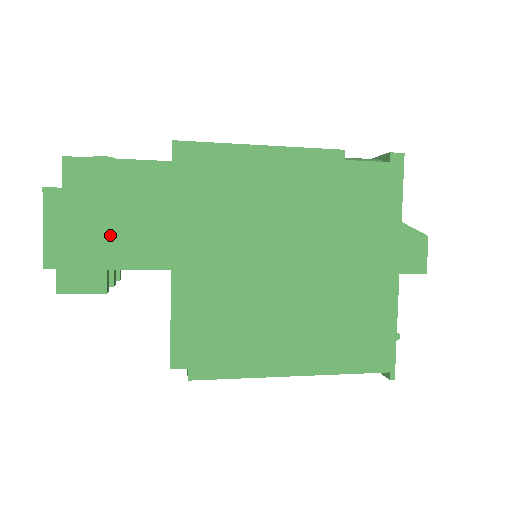
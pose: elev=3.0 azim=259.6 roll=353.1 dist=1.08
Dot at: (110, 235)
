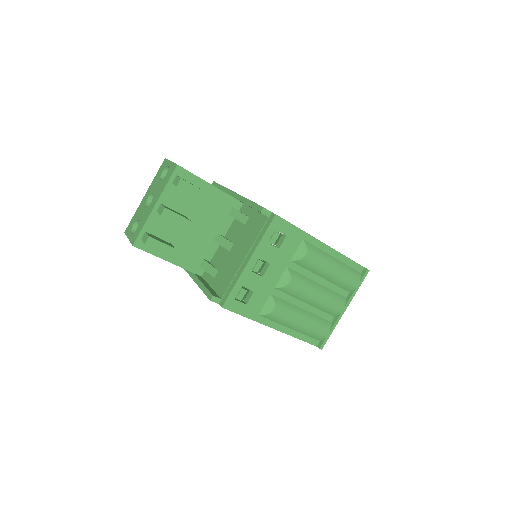
Dot at: occluded
